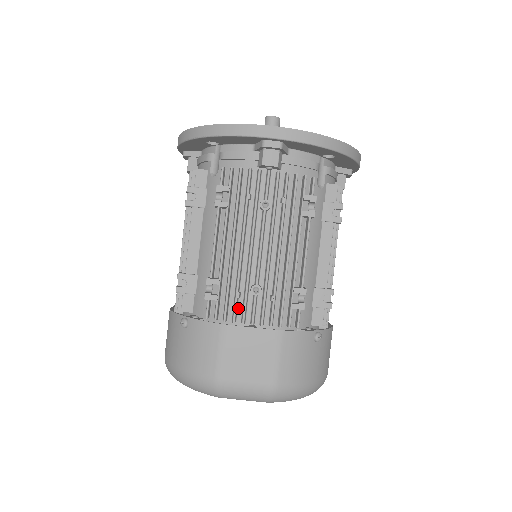
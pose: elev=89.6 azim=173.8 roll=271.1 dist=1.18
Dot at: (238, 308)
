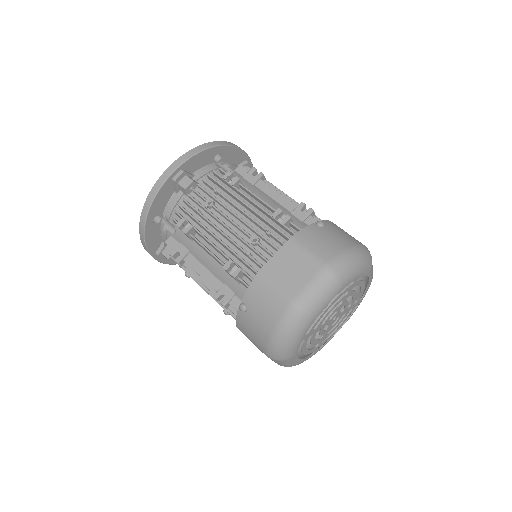
Dot at: (258, 261)
